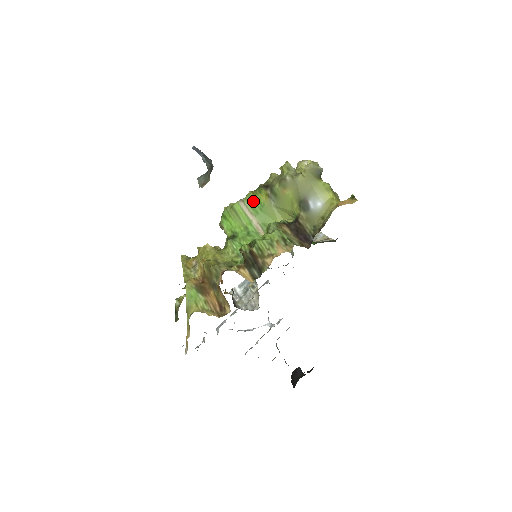
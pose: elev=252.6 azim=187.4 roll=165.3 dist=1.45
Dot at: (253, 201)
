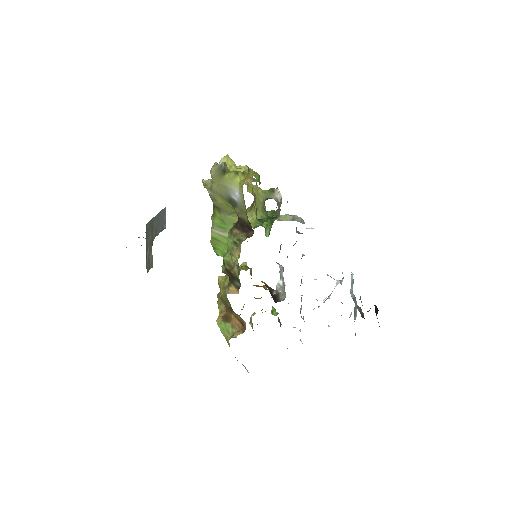
Dot at: (217, 222)
